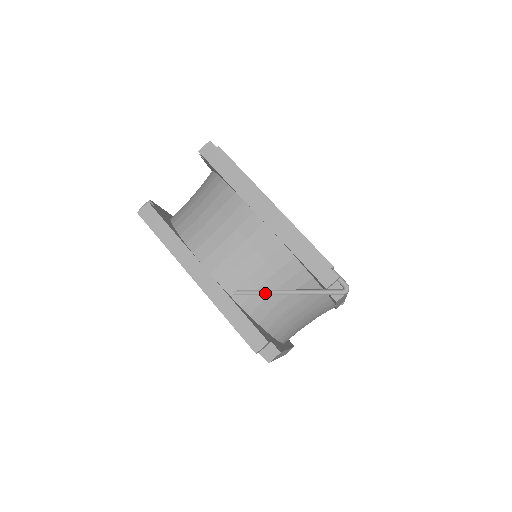
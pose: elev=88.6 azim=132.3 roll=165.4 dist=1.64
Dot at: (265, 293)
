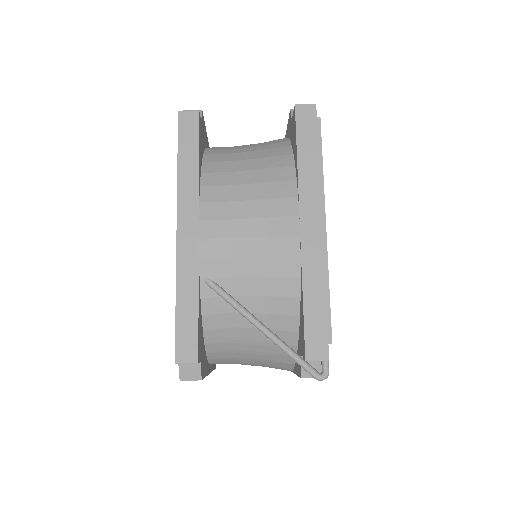
Dot at: (238, 308)
